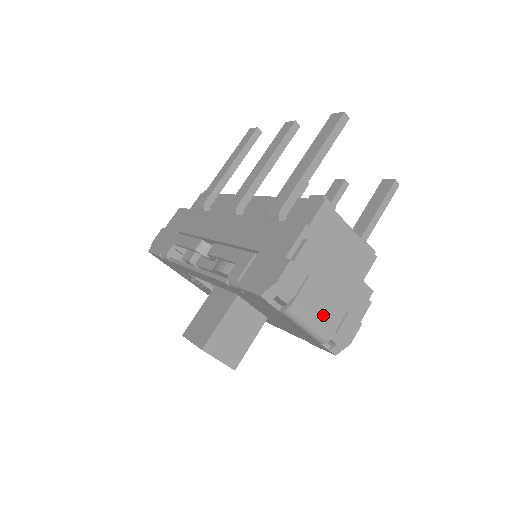
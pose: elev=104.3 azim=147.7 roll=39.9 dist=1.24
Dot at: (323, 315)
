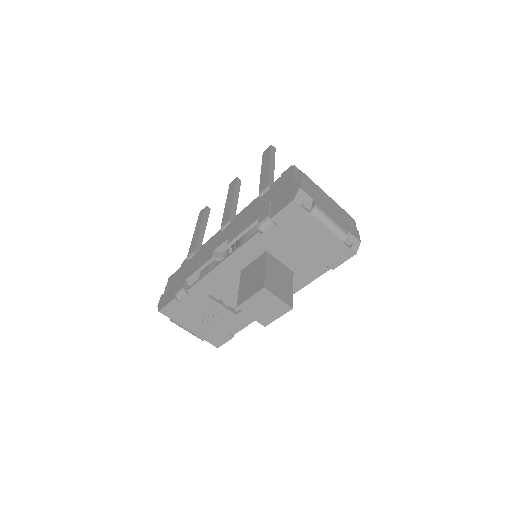
Dot at: (335, 217)
